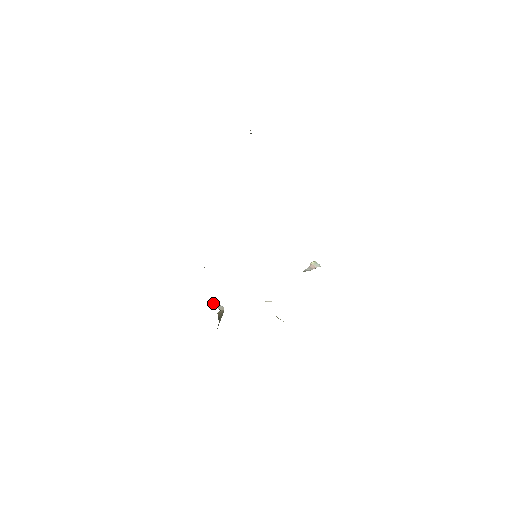
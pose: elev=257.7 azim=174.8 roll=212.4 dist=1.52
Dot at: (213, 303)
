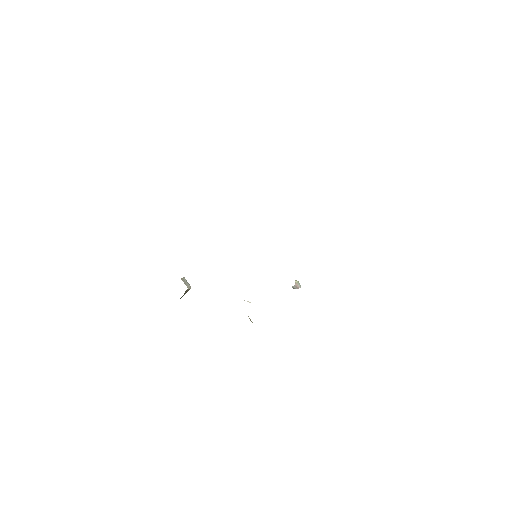
Dot at: (183, 278)
